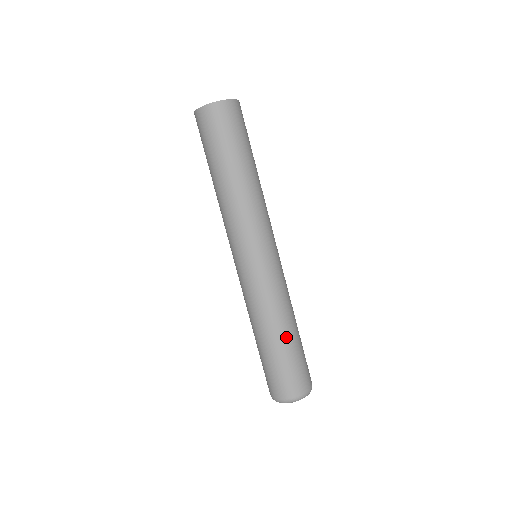
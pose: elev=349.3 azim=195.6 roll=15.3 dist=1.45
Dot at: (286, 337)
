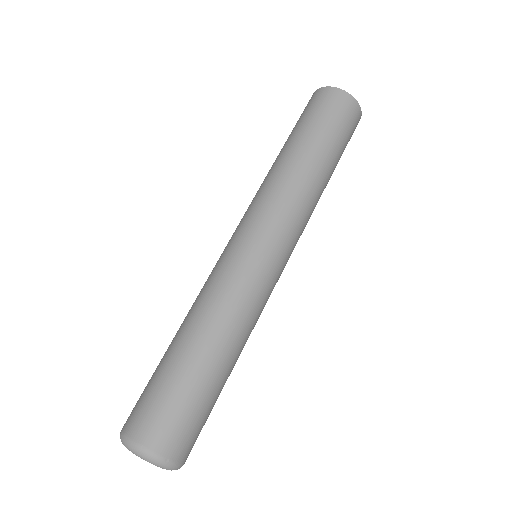
Dot at: (230, 372)
